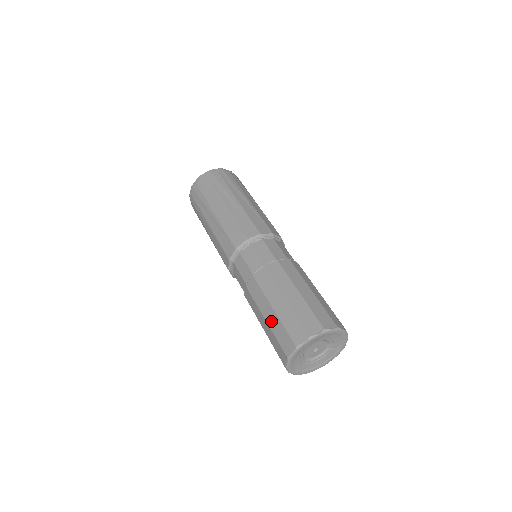
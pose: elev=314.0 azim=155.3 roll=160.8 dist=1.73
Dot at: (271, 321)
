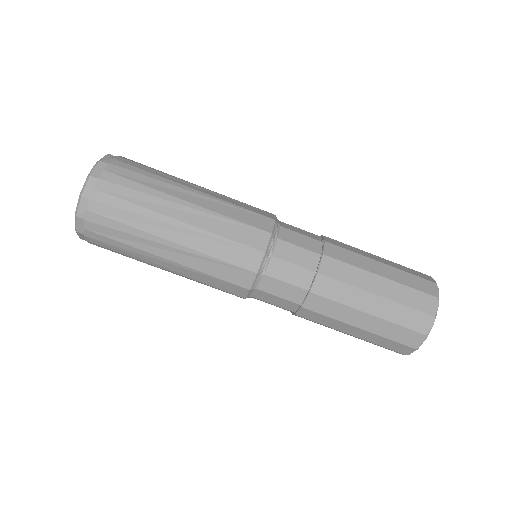
Dot at: (372, 327)
